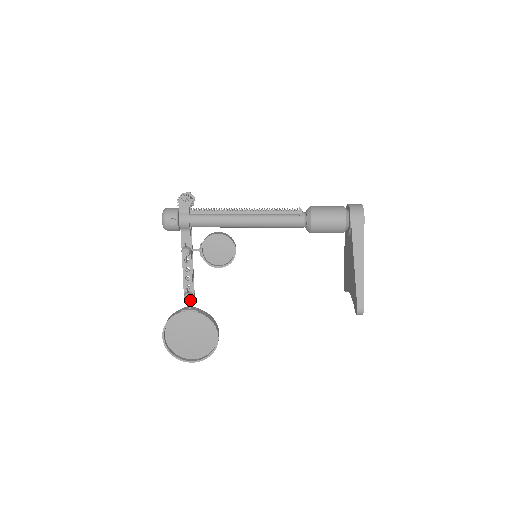
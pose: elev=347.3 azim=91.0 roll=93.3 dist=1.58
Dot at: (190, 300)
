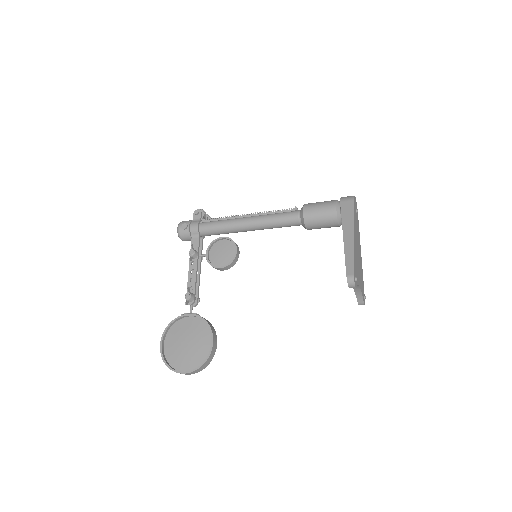
Dot at: (191, 302)
